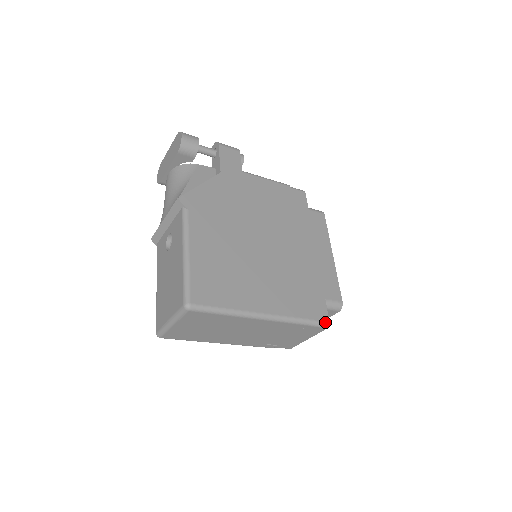
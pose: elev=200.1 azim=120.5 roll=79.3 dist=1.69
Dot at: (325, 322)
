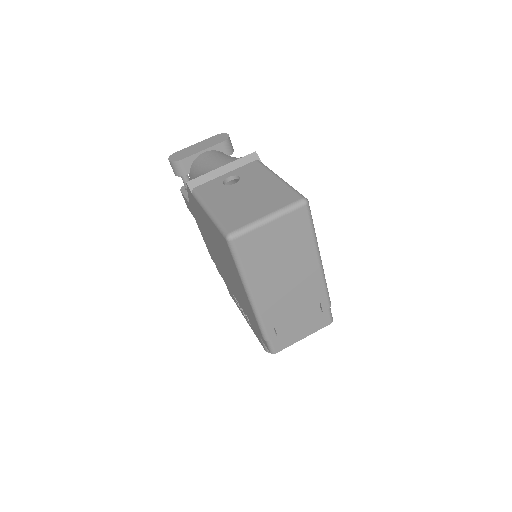
Dot at: occluded
